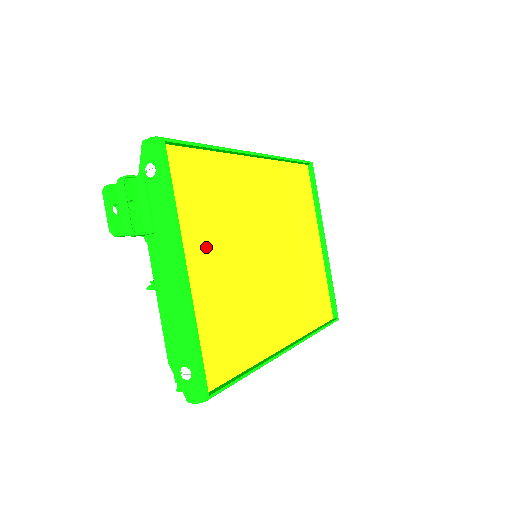
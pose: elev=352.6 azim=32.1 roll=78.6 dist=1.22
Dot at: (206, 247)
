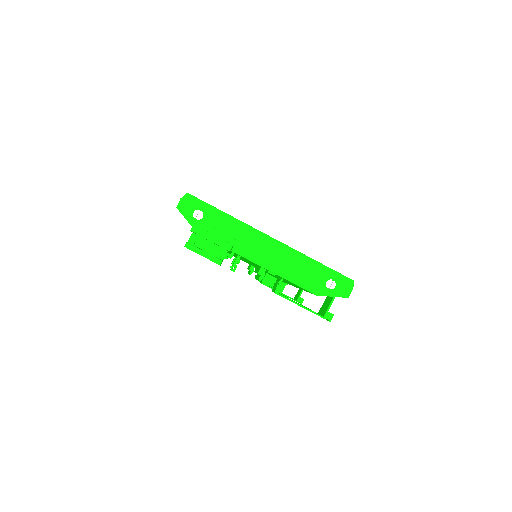
Dot at: occluded
